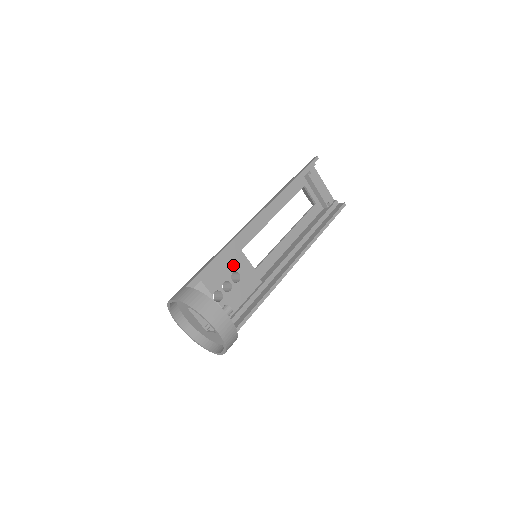
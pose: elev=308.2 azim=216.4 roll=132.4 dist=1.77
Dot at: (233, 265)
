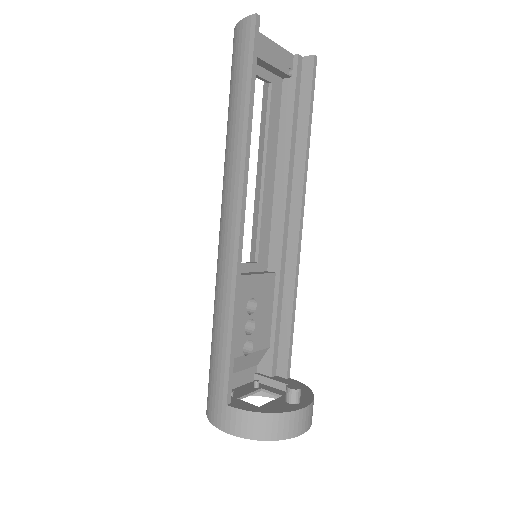
Dot at: (241, 299)
